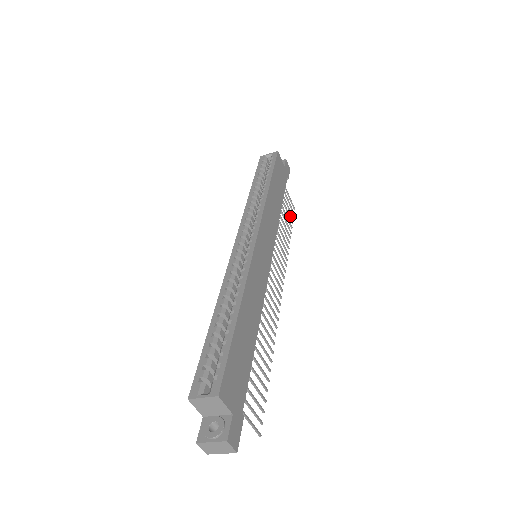
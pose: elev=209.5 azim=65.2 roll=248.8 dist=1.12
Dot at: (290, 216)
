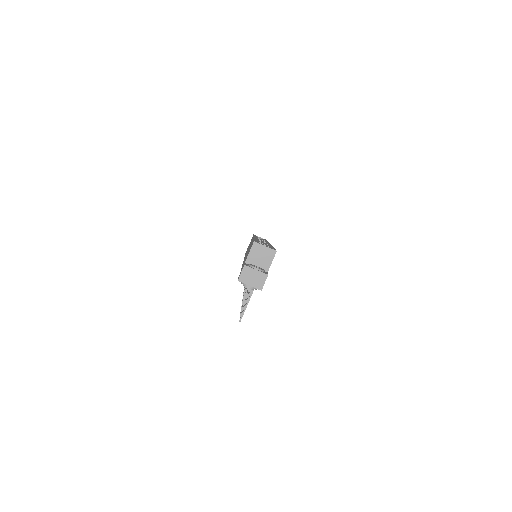
Dot at: occluded
